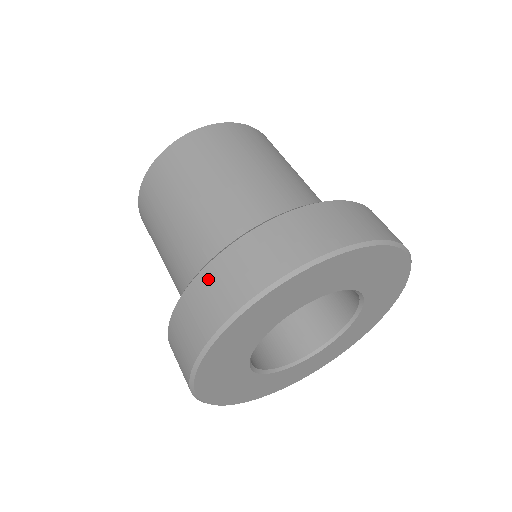
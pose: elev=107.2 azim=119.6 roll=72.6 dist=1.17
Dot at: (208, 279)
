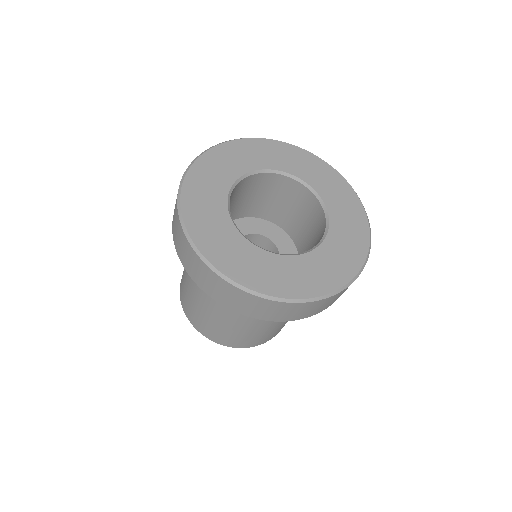
Dot at: (173, 225)
